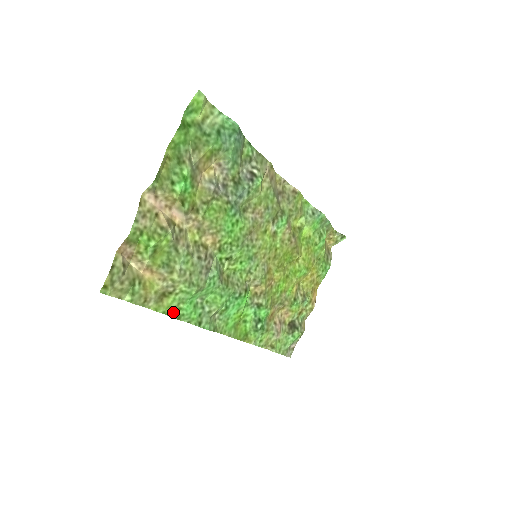
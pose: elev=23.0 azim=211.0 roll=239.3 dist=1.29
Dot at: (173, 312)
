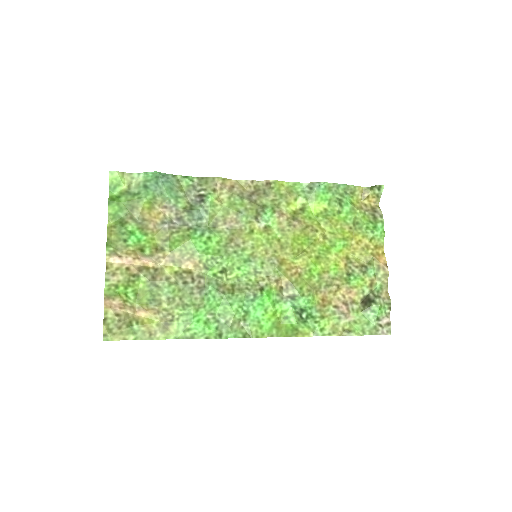
Dot at: (184, 335)
